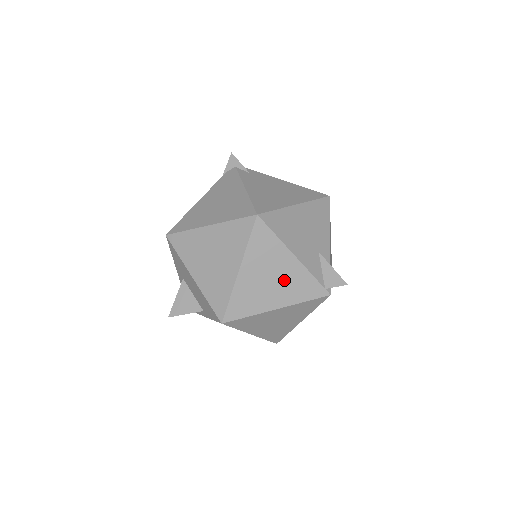
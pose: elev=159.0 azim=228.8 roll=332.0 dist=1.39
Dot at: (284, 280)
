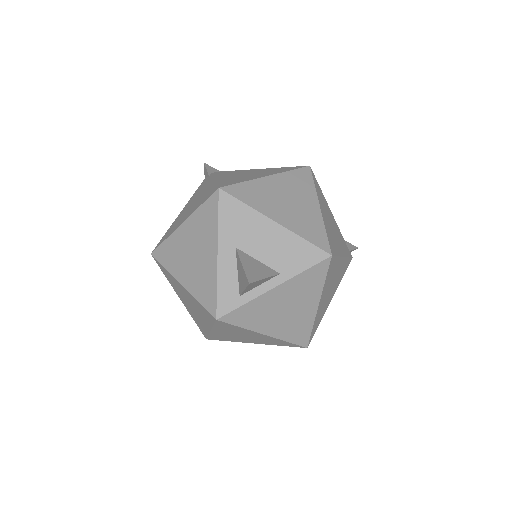
Dot at: (336, 231)
